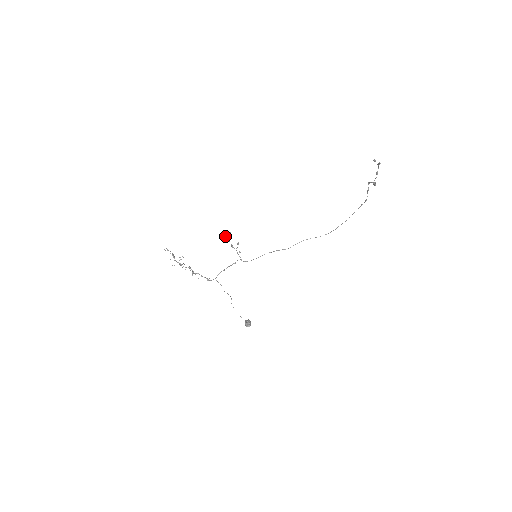
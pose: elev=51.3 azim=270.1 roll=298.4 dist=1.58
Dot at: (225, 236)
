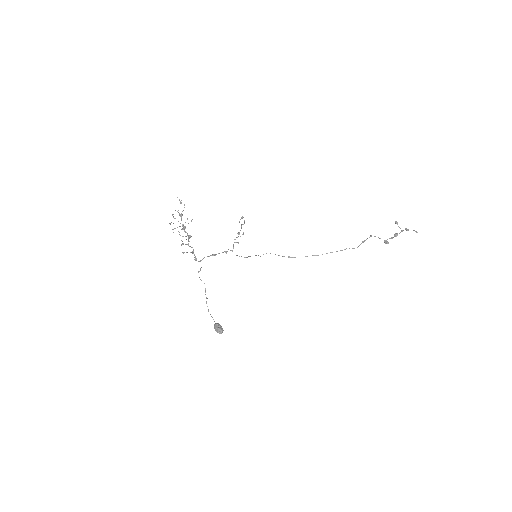
Dot at: (244, 220)
